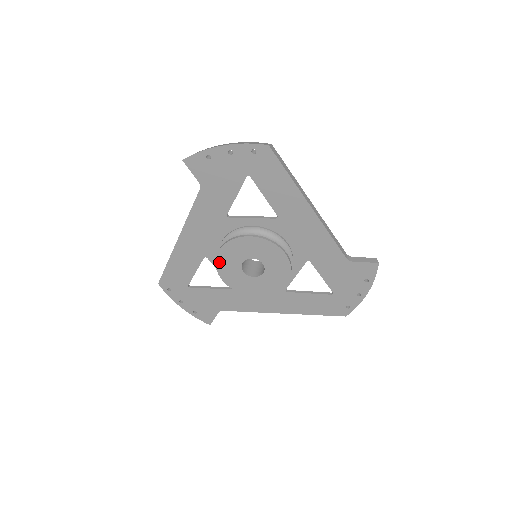
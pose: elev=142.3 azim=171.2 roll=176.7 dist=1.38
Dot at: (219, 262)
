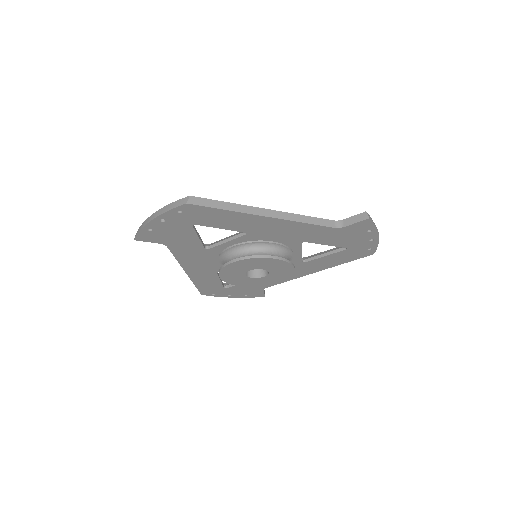
Dot at: (227, 281)
